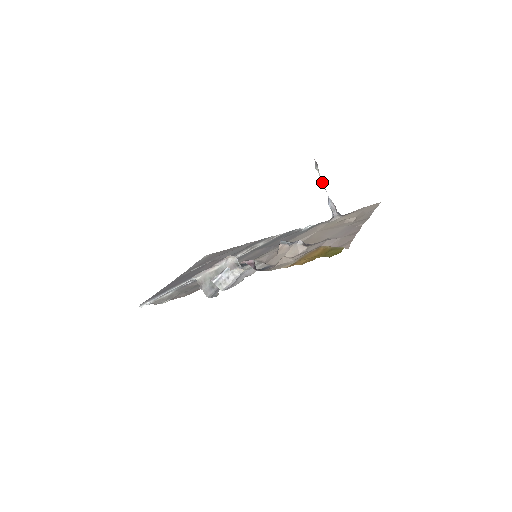
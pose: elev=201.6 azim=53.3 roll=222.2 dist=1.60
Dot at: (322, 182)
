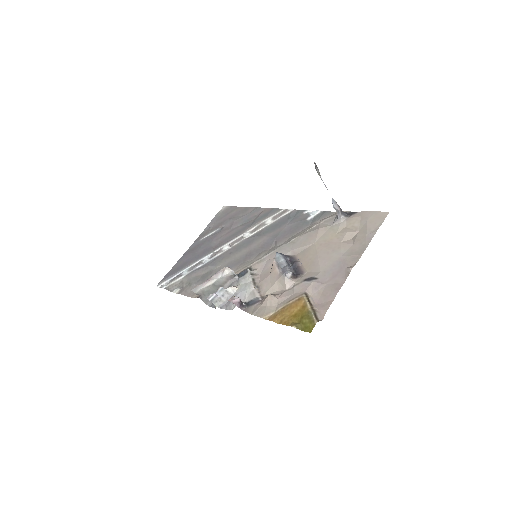
Dot at: (324, 184)
